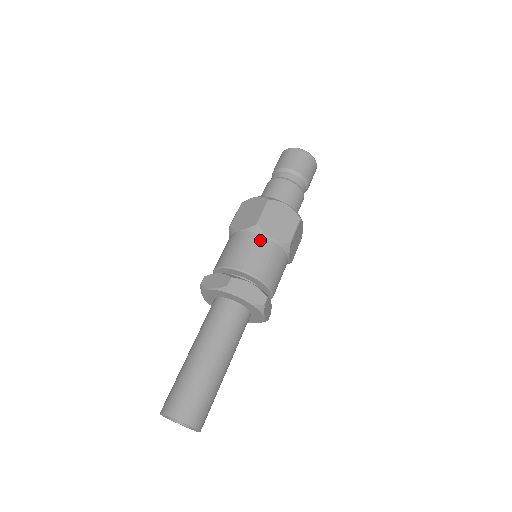
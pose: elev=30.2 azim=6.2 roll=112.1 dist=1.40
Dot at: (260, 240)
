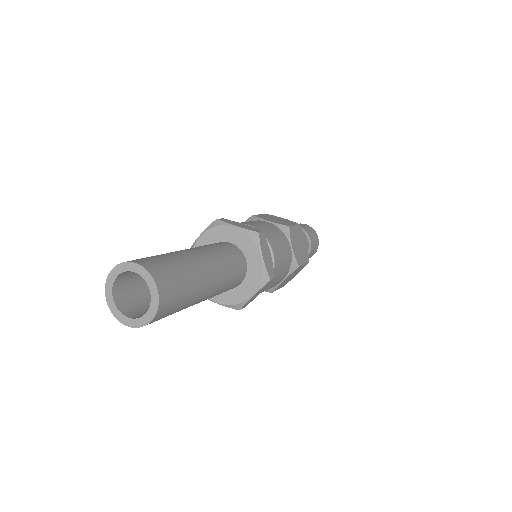
Dot at: (285, 238)
